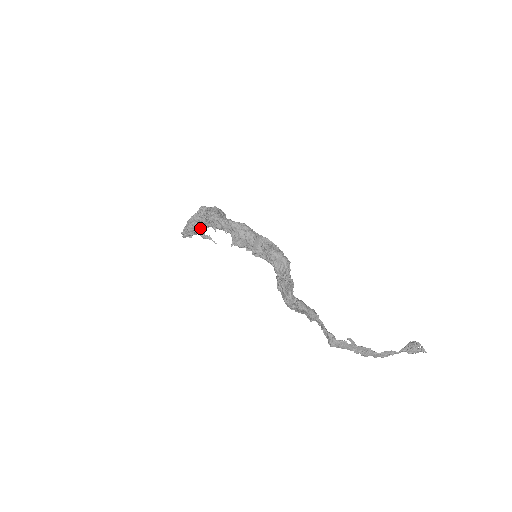
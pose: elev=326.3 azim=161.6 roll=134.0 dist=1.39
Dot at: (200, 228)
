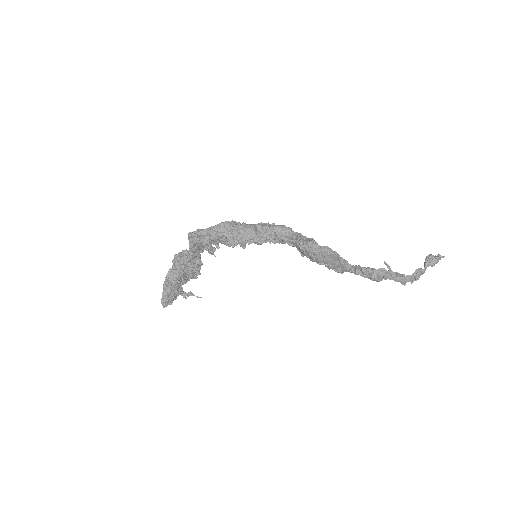
Dot at: (179, 285)
